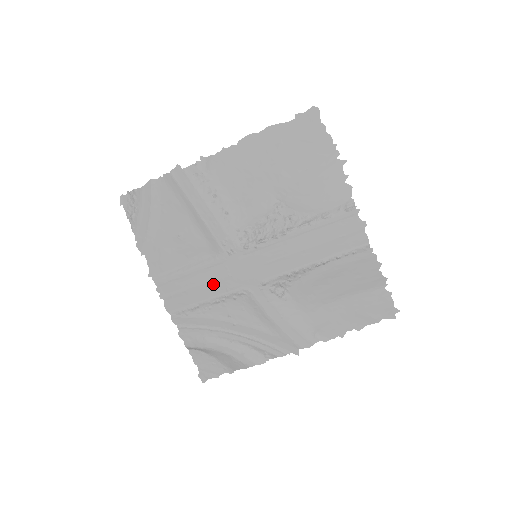
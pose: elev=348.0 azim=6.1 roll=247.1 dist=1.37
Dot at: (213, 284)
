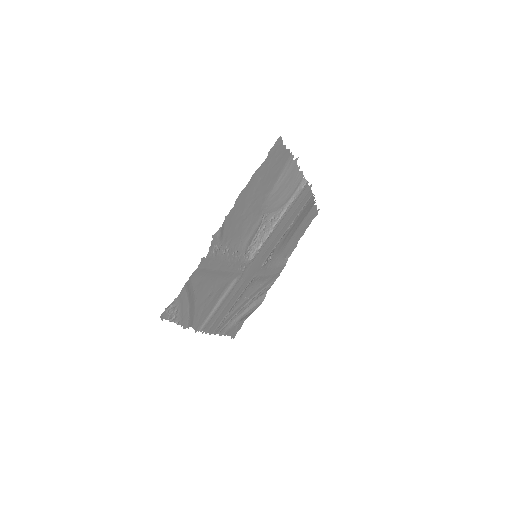
Dot at: (236, 294)
